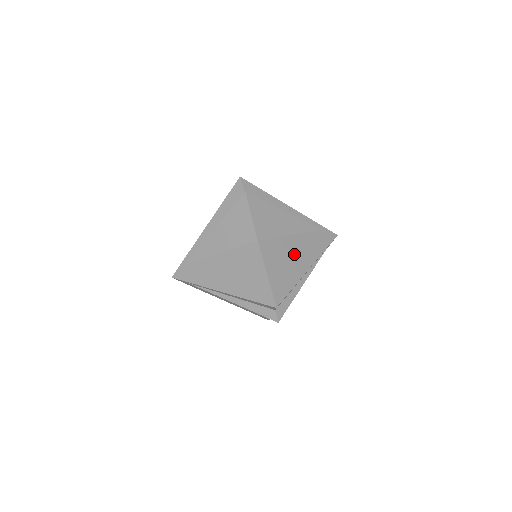
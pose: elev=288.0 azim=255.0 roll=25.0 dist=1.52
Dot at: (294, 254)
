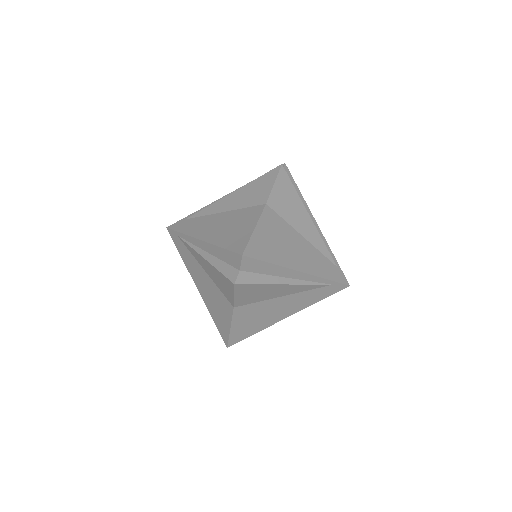
Dot at: (294, 247)
